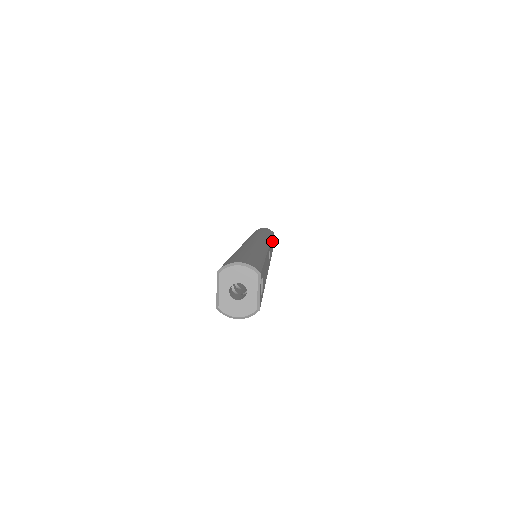
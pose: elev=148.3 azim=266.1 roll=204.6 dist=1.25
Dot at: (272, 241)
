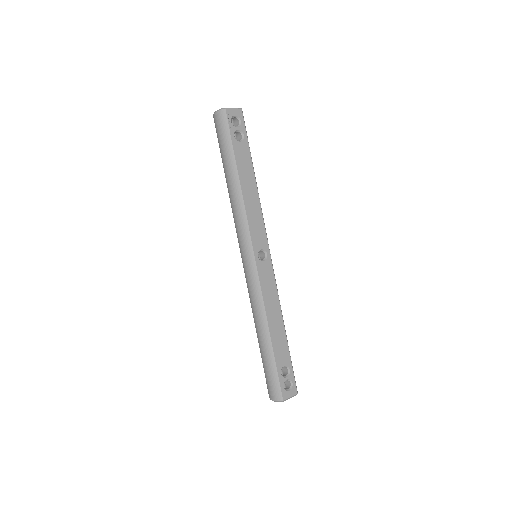
Dot at: (284, 351)
